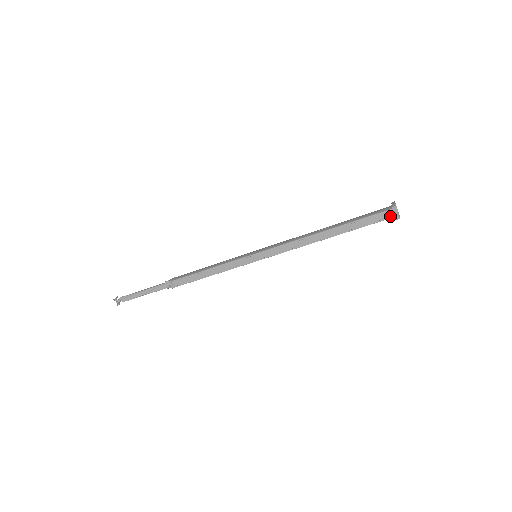
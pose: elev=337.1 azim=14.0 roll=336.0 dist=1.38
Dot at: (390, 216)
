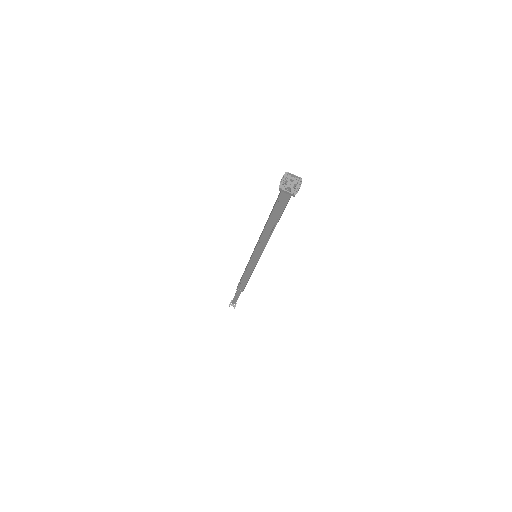
Dot at: (288, 194)
